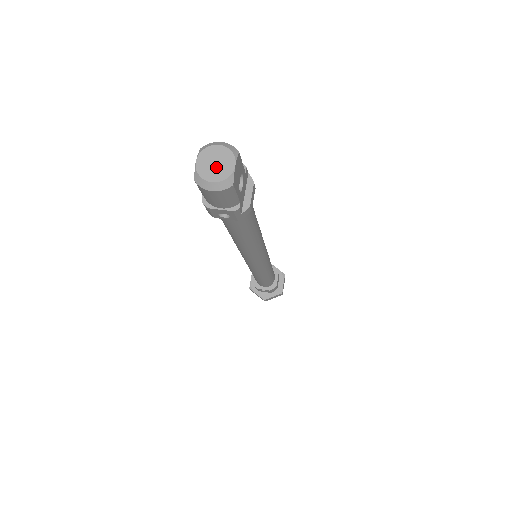
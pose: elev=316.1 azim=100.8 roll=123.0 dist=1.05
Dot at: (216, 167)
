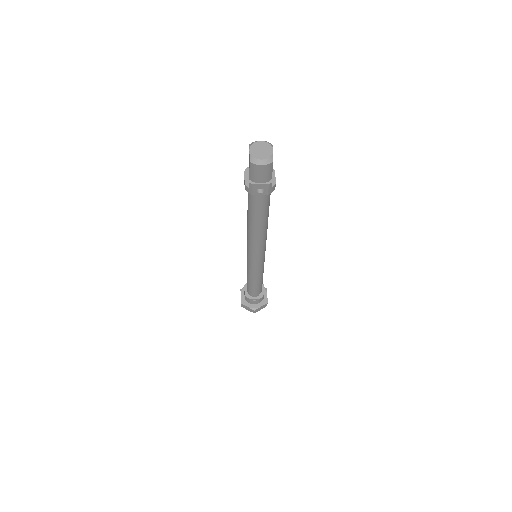
Dot at: (262, 152)
